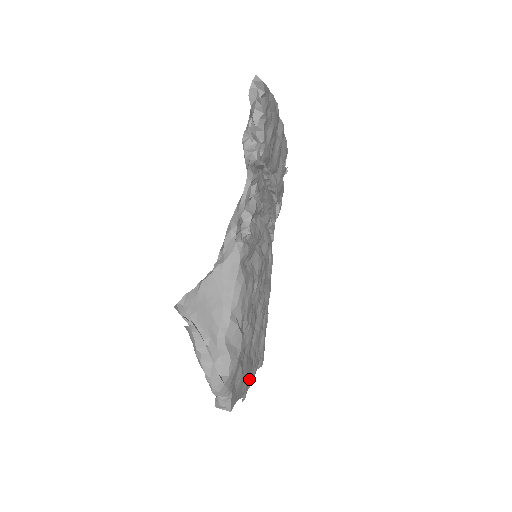
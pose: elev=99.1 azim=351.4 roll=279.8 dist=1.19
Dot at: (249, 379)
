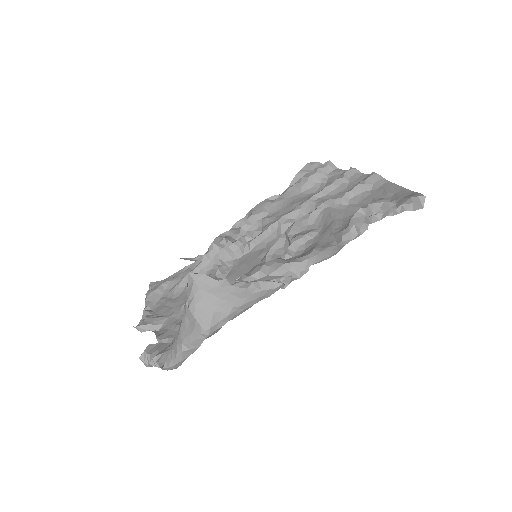
Dot at: occluded
